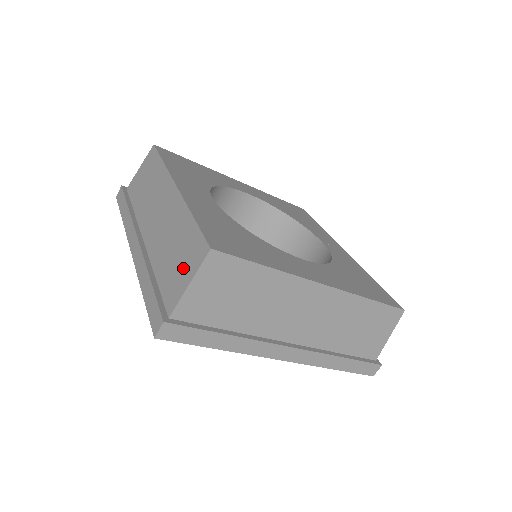
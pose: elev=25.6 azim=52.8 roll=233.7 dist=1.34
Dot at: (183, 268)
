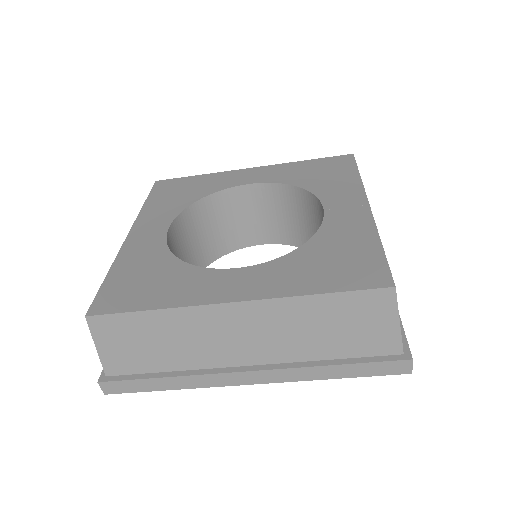
Dot at: occluded
